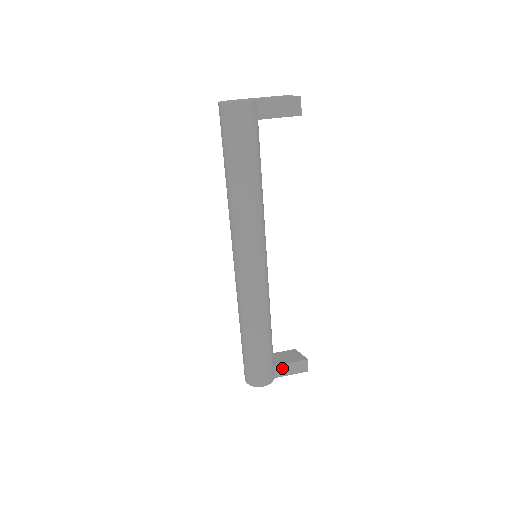
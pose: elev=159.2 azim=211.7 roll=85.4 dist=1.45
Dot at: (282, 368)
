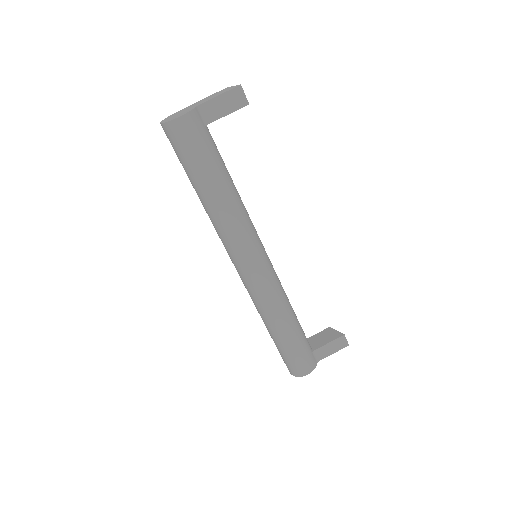
Dot at: (321, 351)
